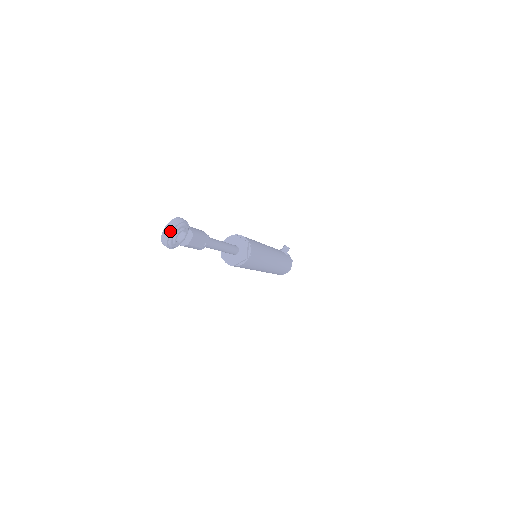
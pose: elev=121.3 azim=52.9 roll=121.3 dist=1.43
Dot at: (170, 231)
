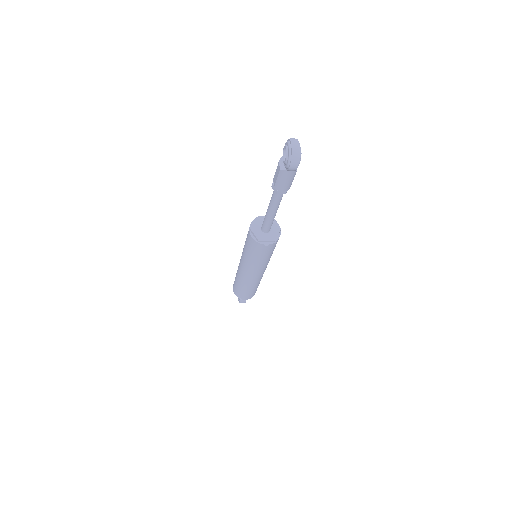
Dot at: (298, 144)
